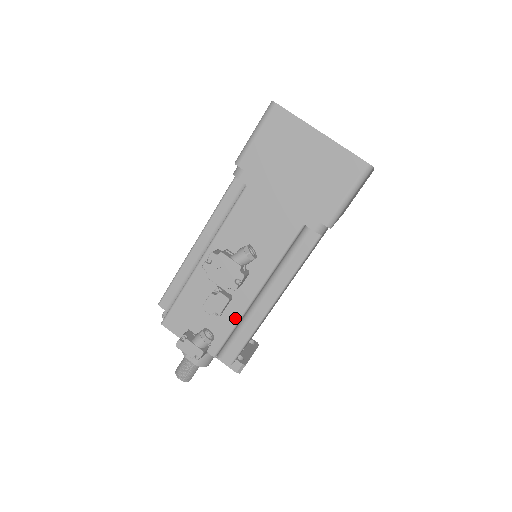
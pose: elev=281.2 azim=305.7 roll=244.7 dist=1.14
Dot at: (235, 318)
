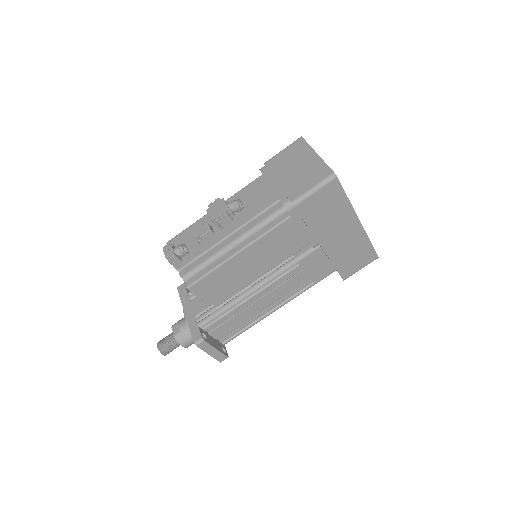
Dot at: (207, 247)
